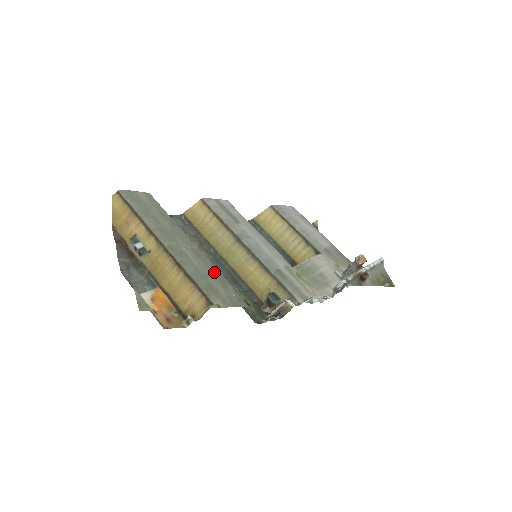
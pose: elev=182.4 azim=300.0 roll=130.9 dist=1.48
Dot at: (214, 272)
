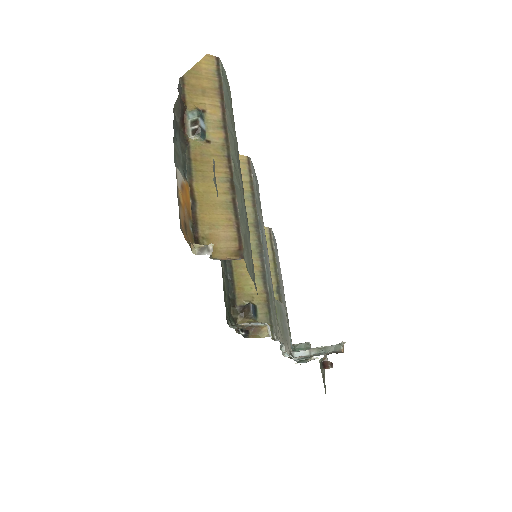
Dot at: occluded
